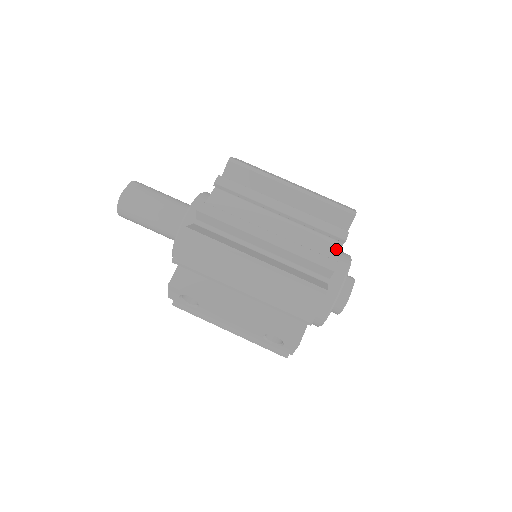
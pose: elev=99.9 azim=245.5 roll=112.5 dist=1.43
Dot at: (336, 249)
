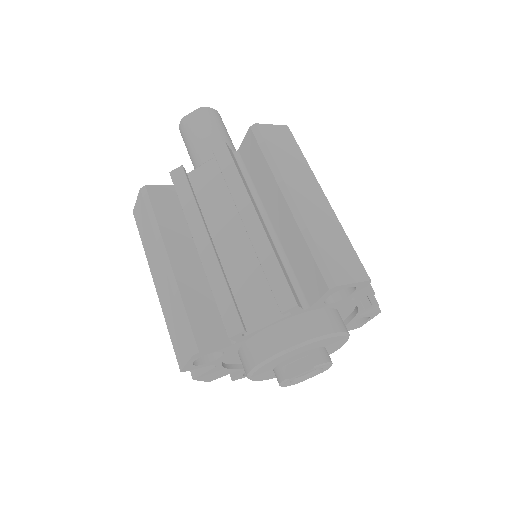
Dot at: (276, 314)
